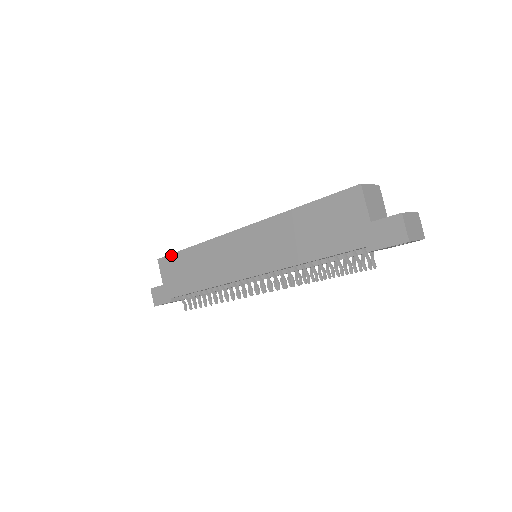
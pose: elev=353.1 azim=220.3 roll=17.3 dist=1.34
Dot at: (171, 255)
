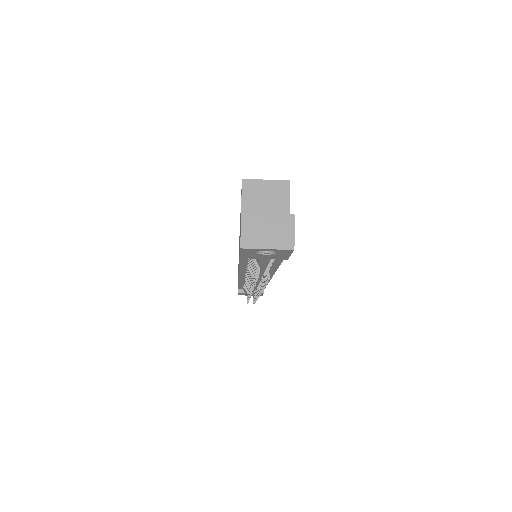
Dot at: occluded
